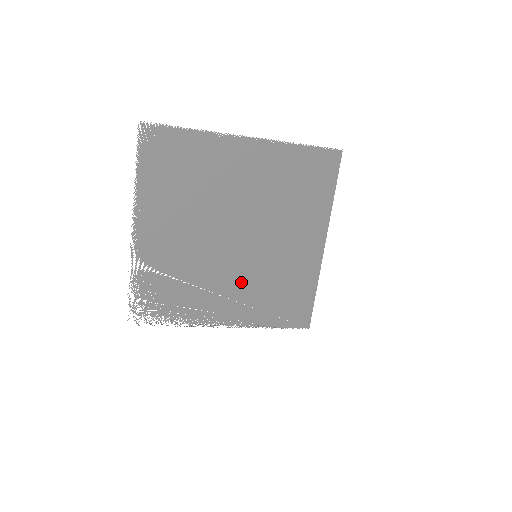
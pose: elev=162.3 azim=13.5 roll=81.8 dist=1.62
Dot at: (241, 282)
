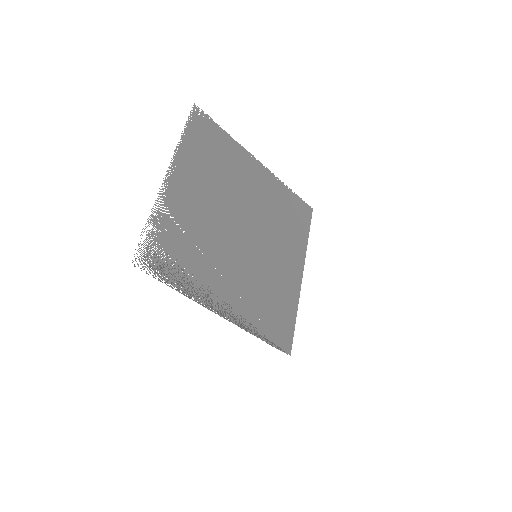
Dot at: (242, 274)
